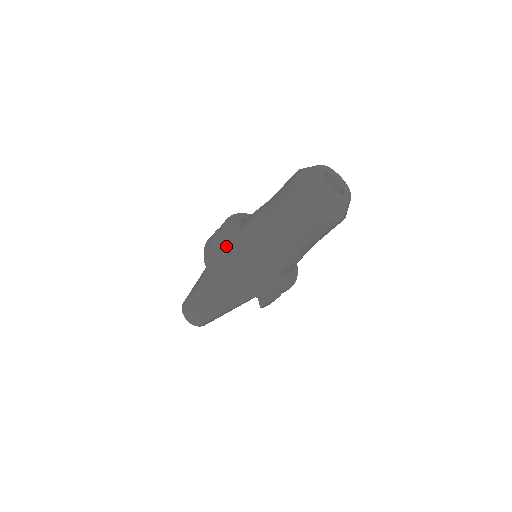
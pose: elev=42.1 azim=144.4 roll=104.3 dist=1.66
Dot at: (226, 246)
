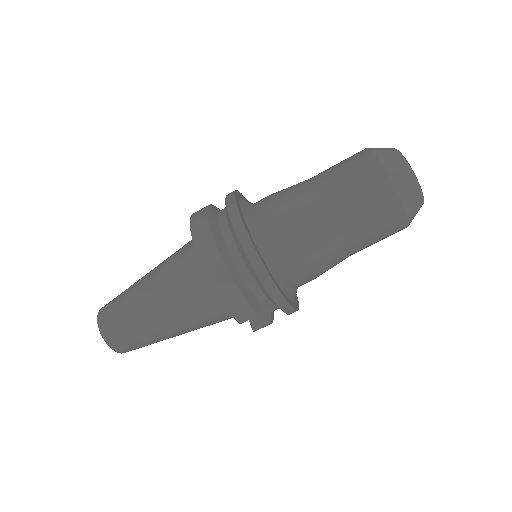
Dot at: (248, 231)
